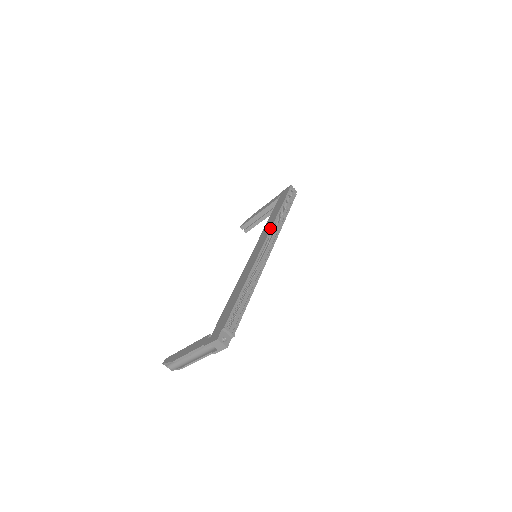
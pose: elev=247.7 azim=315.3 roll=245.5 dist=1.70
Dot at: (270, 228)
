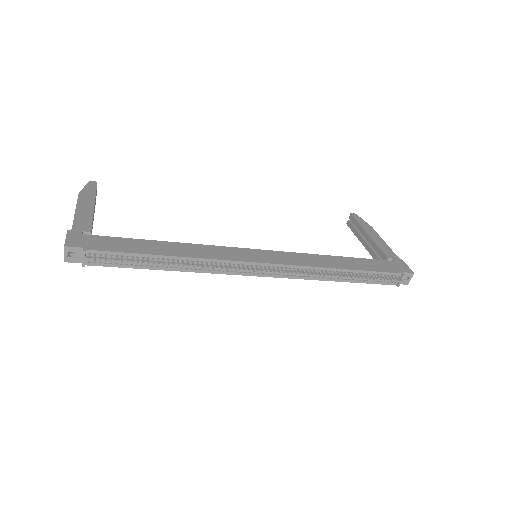
Dot at: (305, 265)
